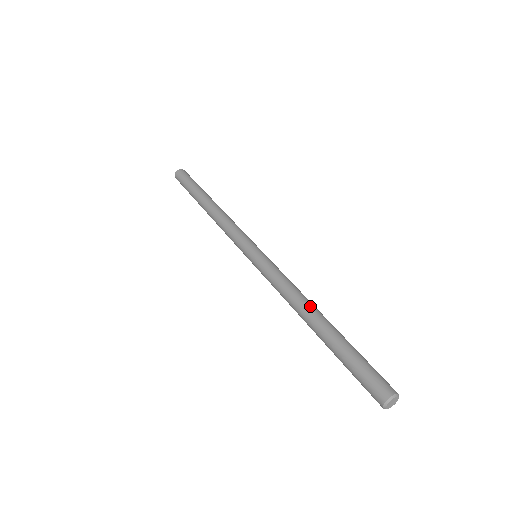
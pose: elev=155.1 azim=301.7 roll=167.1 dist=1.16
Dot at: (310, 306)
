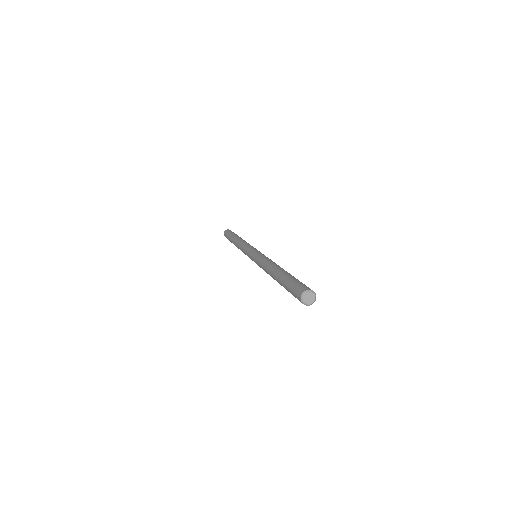
Dot at: (274, 266)
